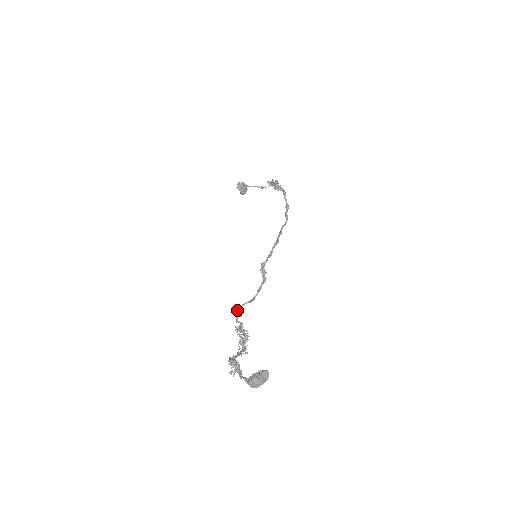
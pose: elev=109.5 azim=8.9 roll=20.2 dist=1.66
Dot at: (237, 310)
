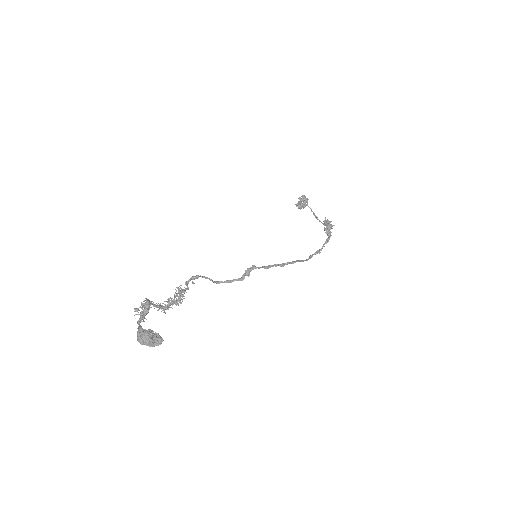
Dot at: (196, 275)
